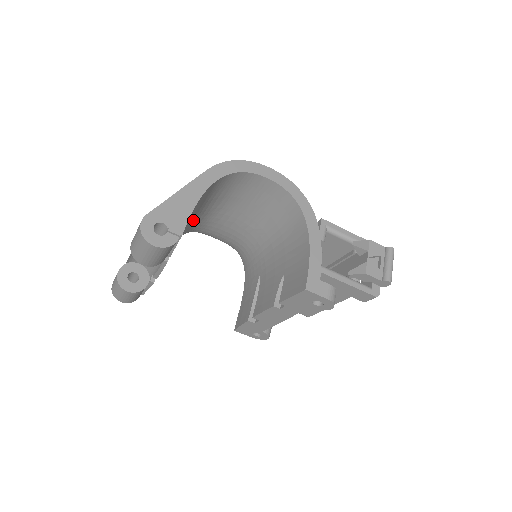
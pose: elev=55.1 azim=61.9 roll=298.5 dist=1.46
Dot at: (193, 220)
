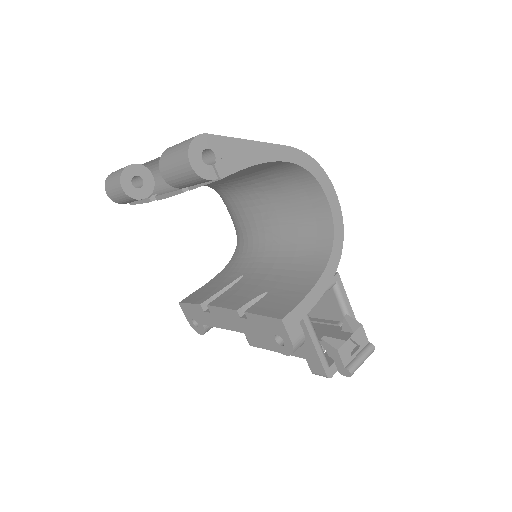
Dot at: (231, 180)
